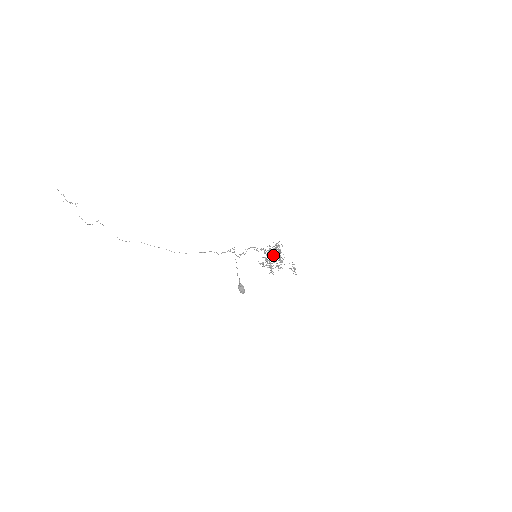
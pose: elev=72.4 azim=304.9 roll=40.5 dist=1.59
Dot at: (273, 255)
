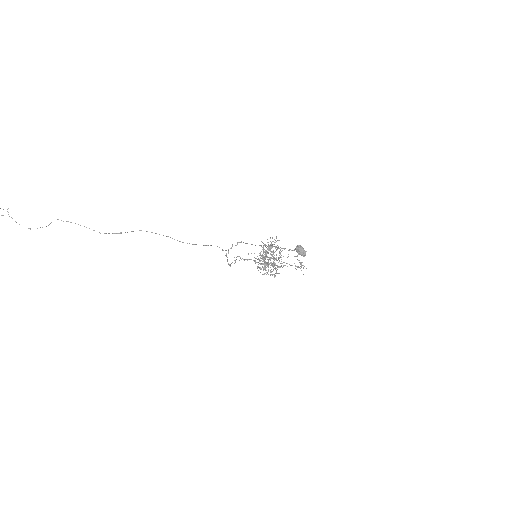
Dot at: (268, 257)
